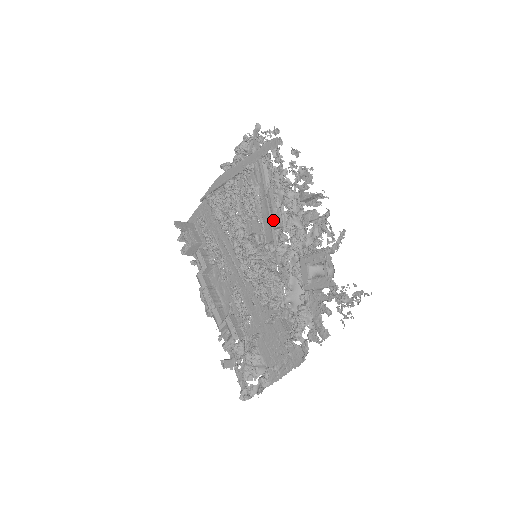
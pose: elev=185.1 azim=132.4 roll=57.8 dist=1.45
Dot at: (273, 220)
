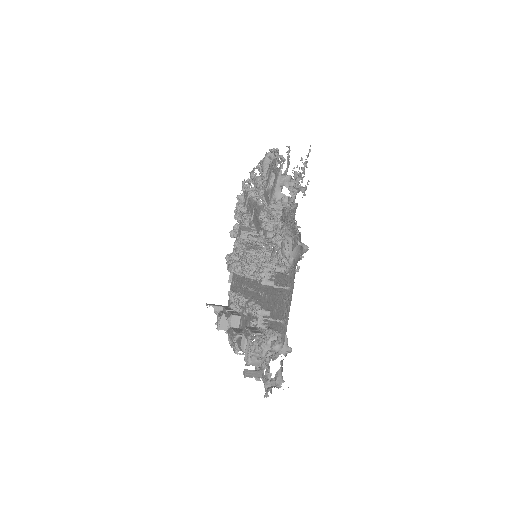
Dot at: (257, 214)
